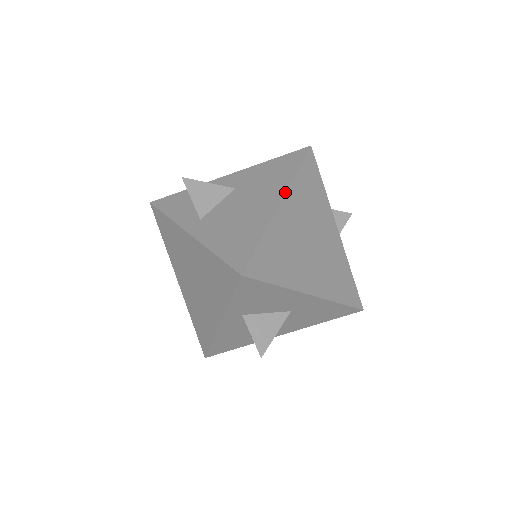
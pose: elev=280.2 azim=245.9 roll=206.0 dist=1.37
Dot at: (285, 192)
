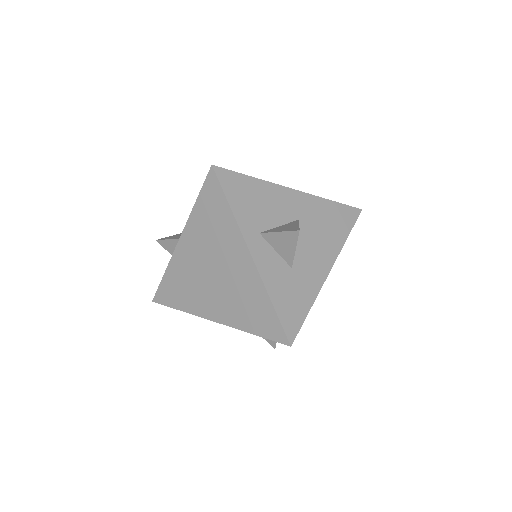
Dot at: occluded
